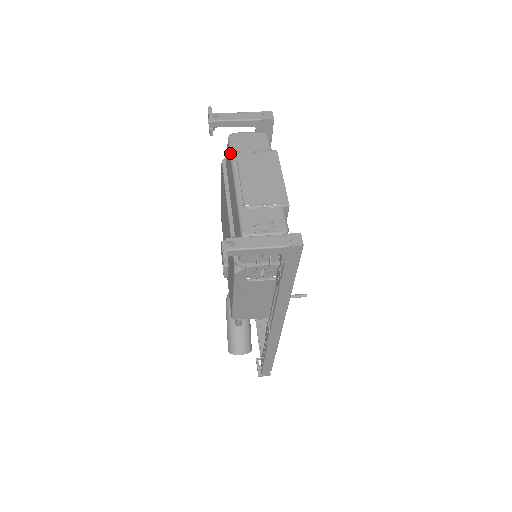
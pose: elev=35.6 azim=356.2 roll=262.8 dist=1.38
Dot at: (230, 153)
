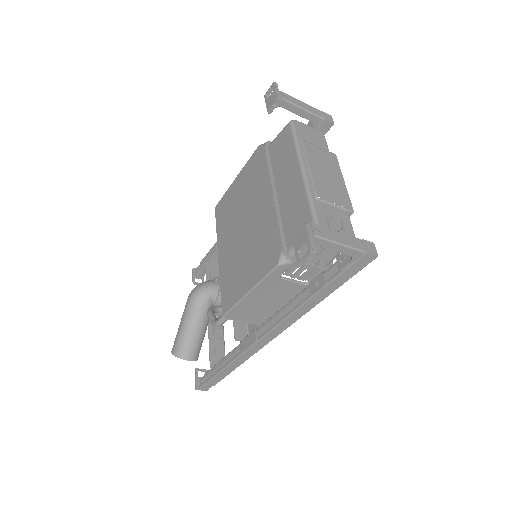
Dot at: (294, 138)
